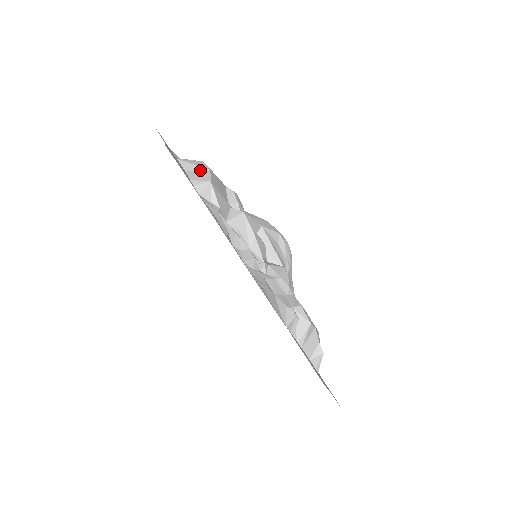
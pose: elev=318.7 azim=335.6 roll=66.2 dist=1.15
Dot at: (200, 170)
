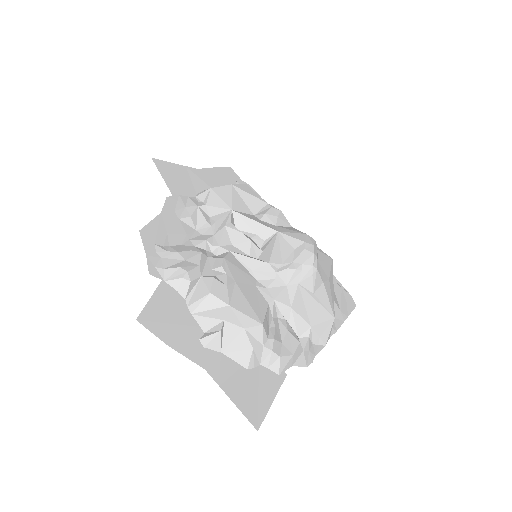
Dot at: occluded
